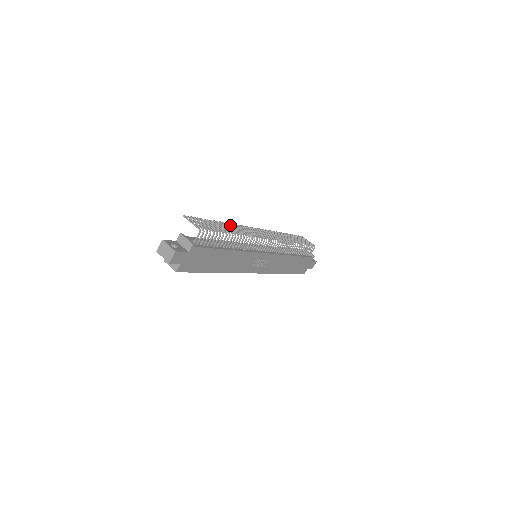
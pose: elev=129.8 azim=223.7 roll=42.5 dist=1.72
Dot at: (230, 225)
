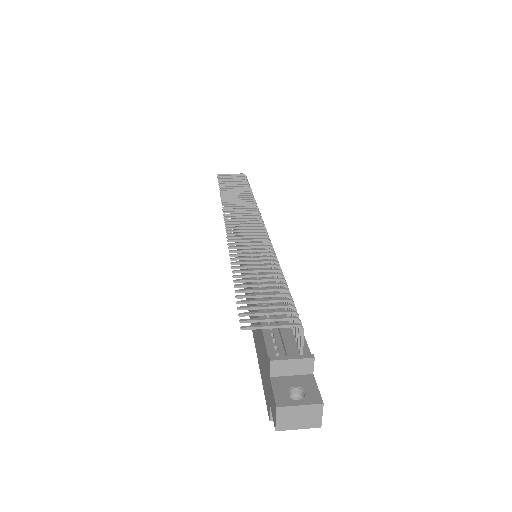
Dot at: (236, 256)
